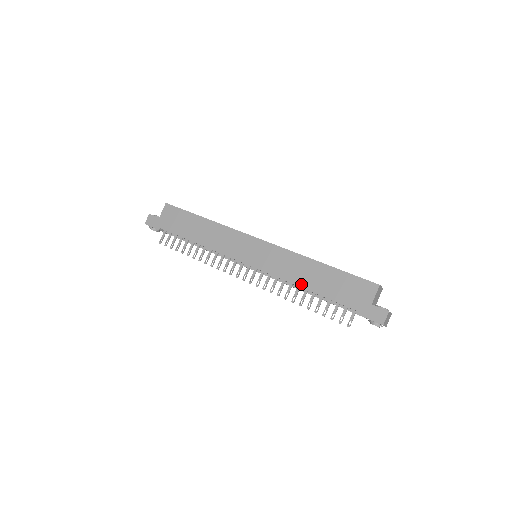
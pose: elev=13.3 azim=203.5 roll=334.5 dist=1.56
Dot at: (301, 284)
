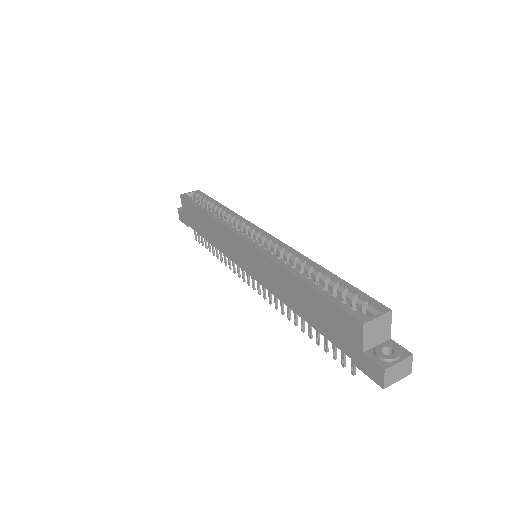
Dot at: (291, 306)
